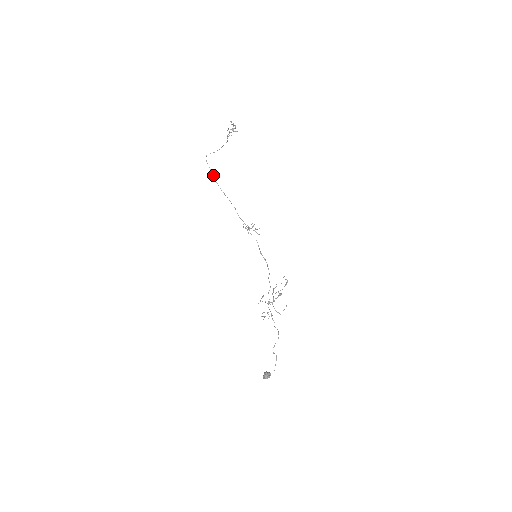
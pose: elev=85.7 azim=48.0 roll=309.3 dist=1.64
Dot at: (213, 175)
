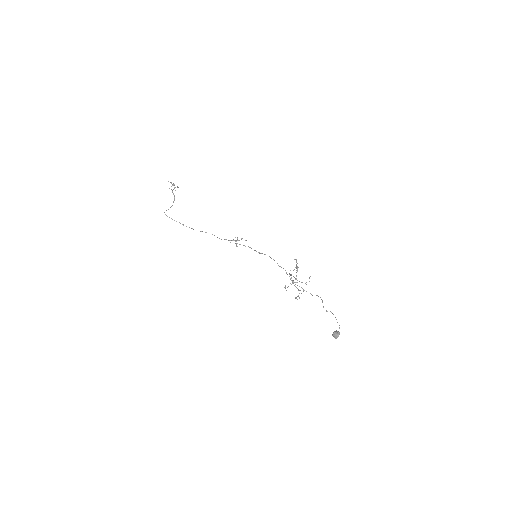
Dot at: occluded
